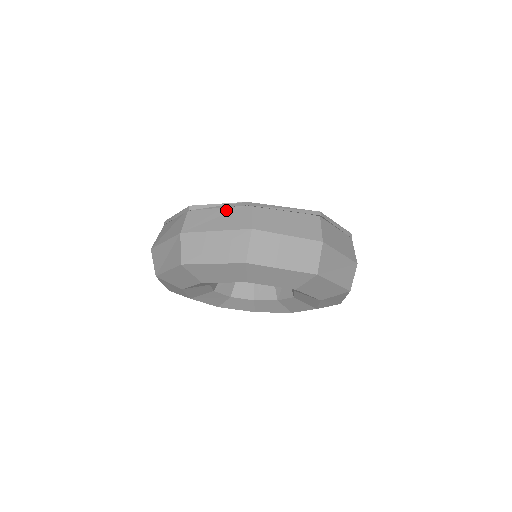
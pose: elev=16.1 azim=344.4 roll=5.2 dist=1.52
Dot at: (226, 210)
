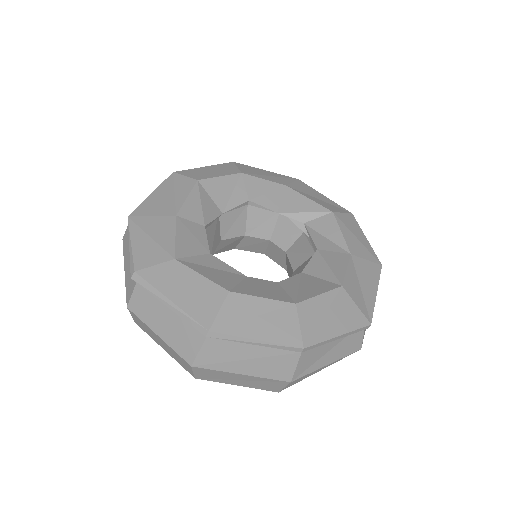
Dot at: occluded
